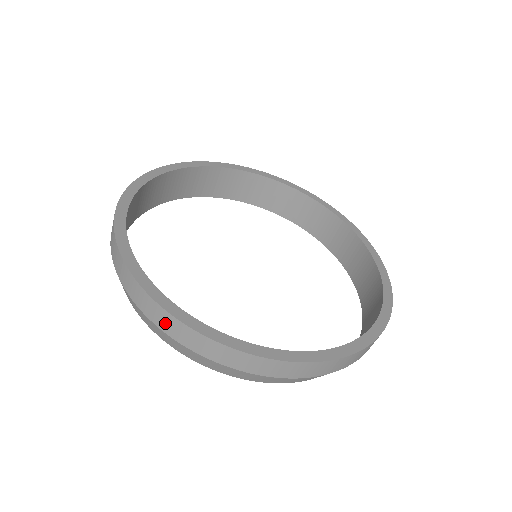
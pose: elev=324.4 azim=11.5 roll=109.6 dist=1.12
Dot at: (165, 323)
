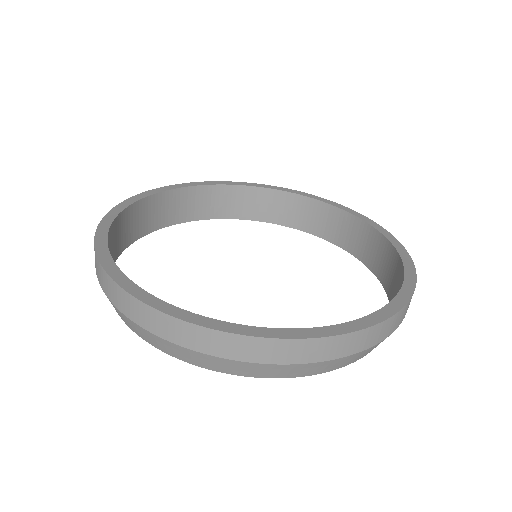
Dot at: occluded
